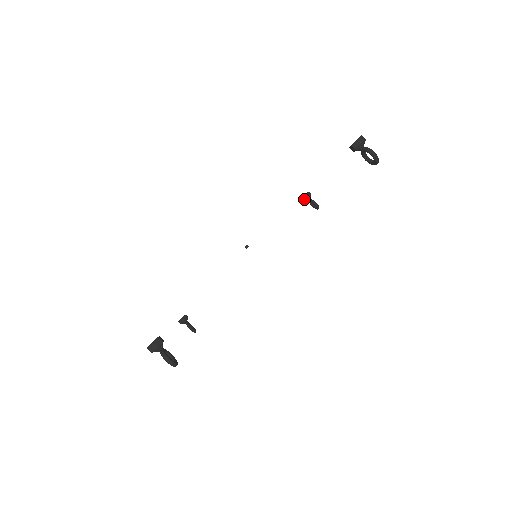
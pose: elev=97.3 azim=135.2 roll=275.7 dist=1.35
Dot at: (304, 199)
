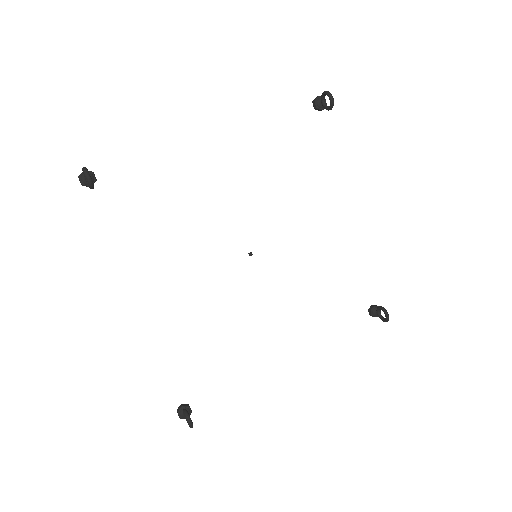
Dot at: (370, 310)
